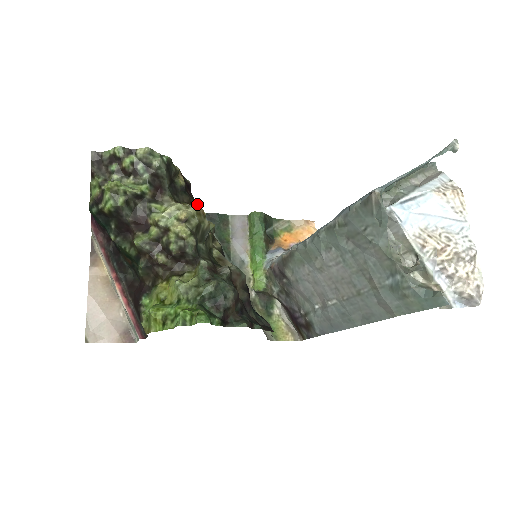
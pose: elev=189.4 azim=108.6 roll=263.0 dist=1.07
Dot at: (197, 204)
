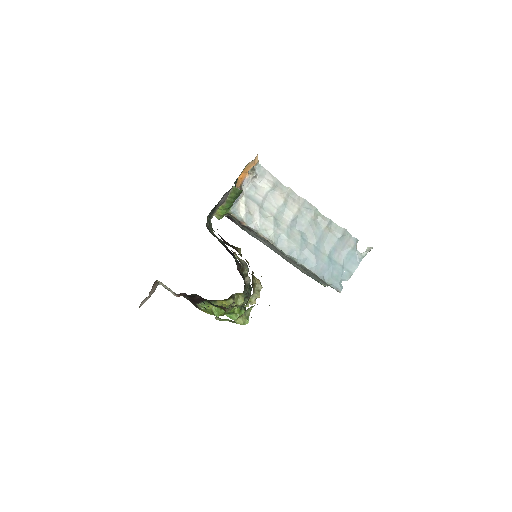
Dot at: occluded
